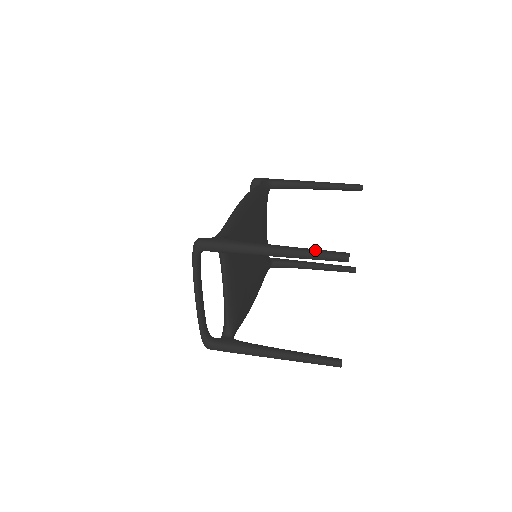
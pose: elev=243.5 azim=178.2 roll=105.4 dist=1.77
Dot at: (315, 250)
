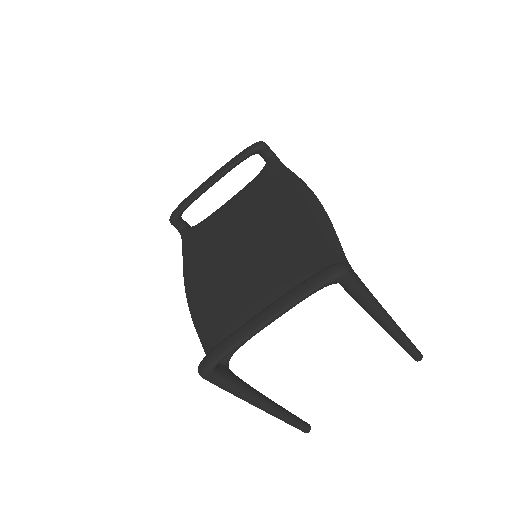
Dot at: occluded
